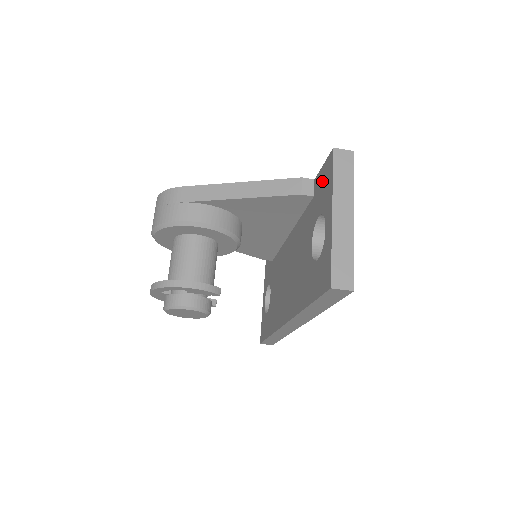
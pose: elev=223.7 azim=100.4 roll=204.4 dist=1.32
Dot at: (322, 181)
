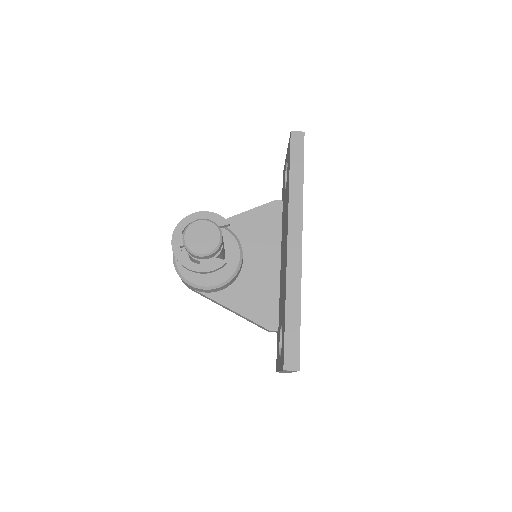
Dot at: (283, 185)
